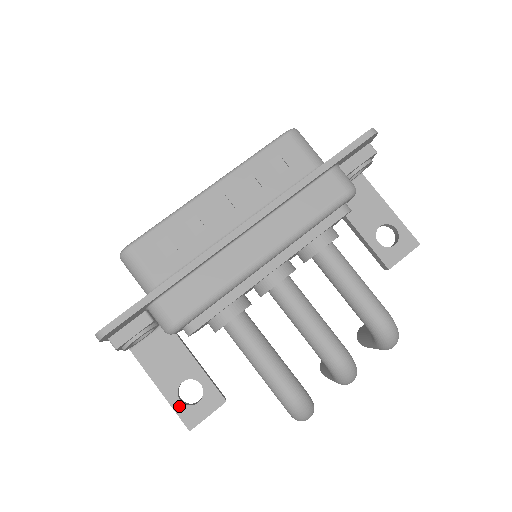
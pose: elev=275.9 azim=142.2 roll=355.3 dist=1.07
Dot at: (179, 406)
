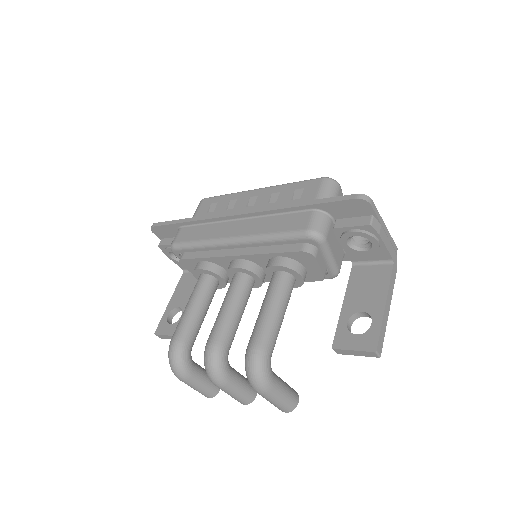
Dot at: (165, 317)
